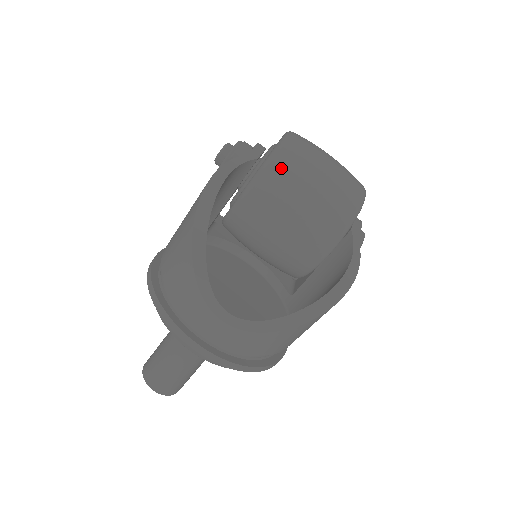
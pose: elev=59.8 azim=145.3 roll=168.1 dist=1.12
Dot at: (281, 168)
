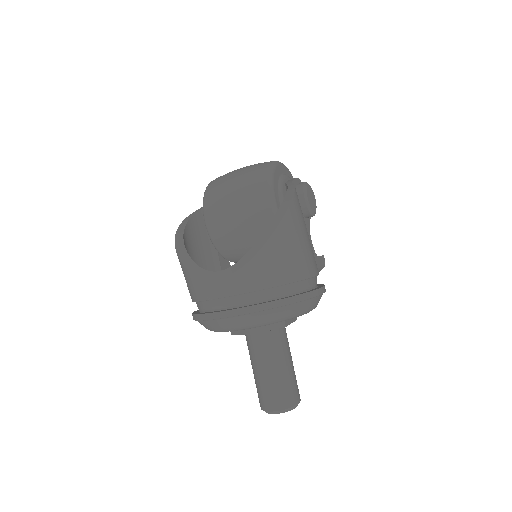
Dot at: (211, 191)
